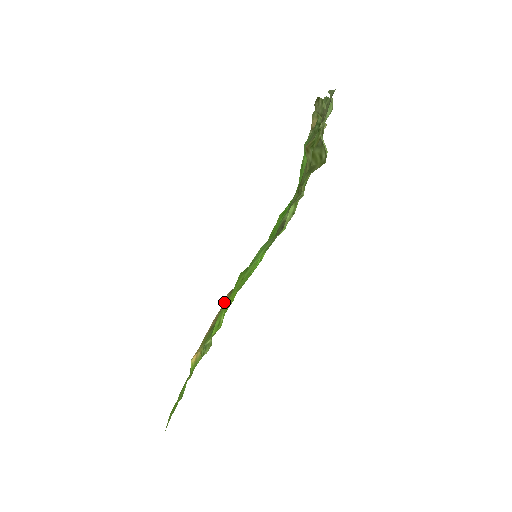
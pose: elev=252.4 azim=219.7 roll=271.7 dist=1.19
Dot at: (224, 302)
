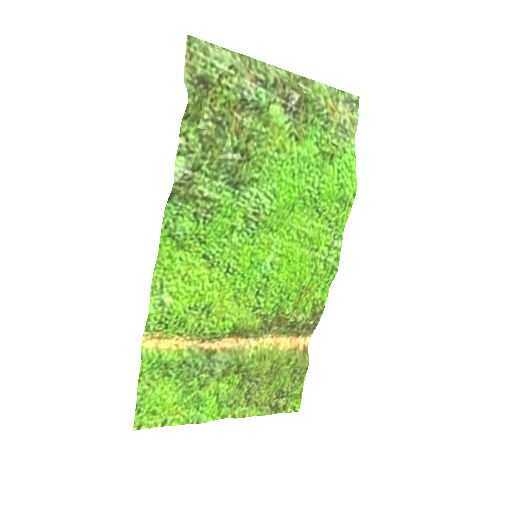
Dot at: (285, 337)
